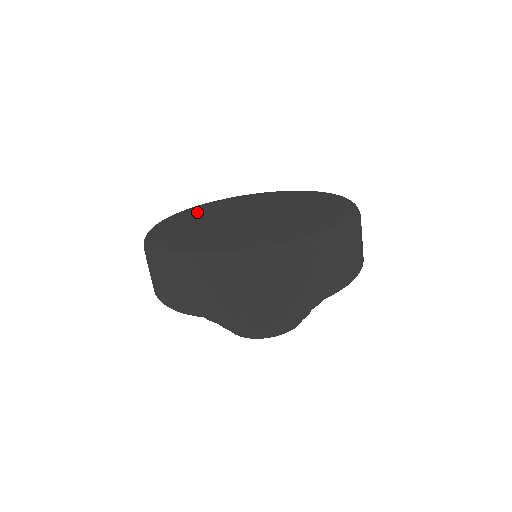
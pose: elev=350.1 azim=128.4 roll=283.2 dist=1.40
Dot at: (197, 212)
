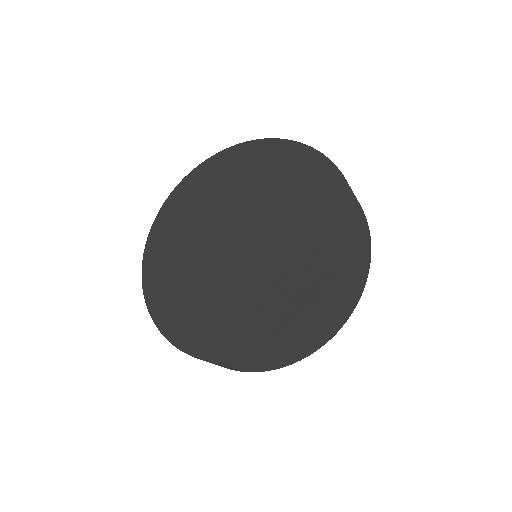
Dot at: (198, 196)
